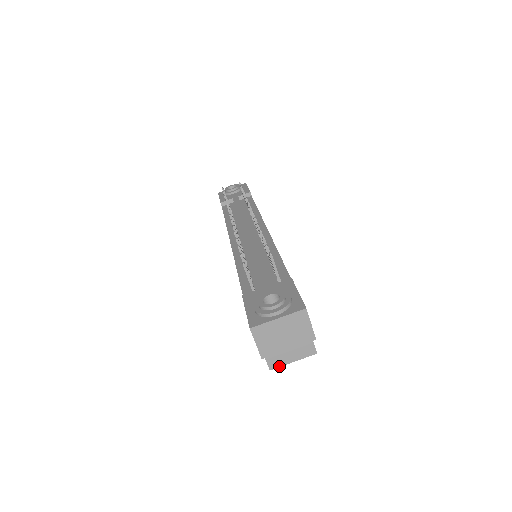
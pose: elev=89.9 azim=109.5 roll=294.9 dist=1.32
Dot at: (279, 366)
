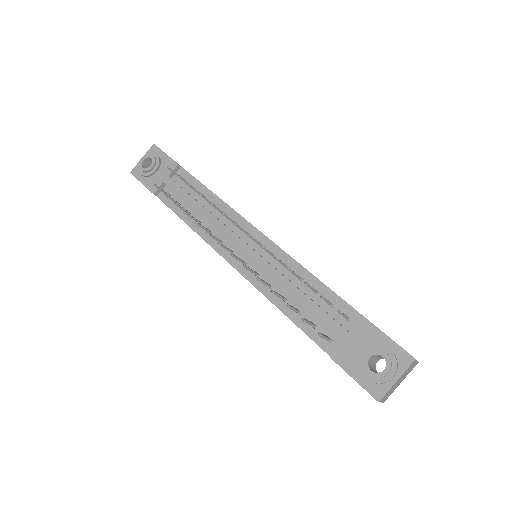
Dot at: occluded
